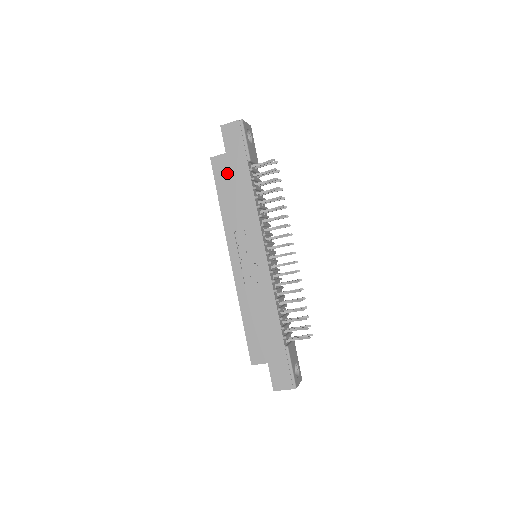
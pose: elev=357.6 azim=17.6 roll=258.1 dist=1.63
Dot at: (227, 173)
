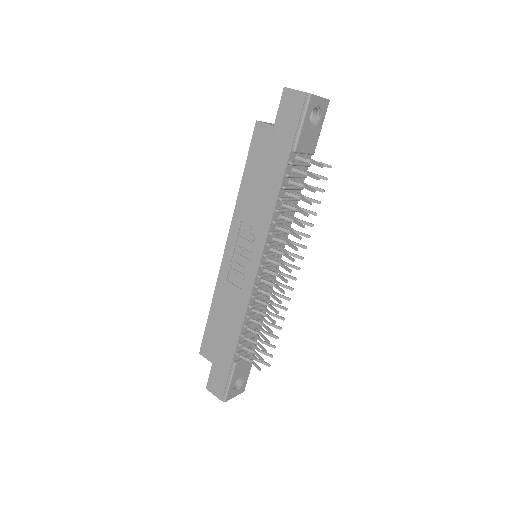
Dot at: (264, 151)
